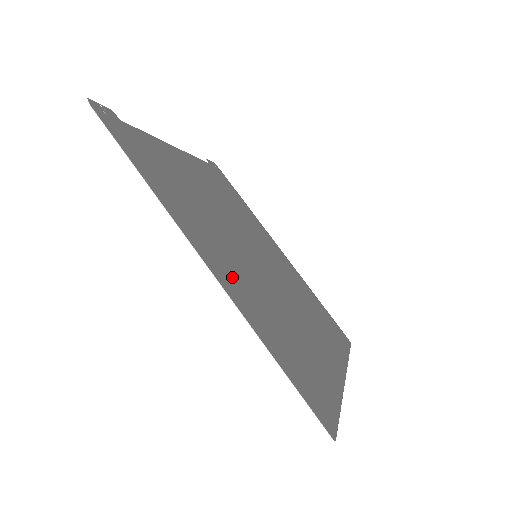
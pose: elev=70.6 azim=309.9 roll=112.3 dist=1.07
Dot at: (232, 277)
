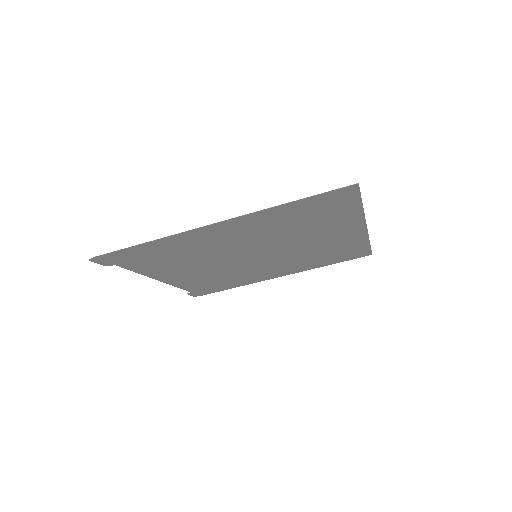
Dot at: (239, 228)
